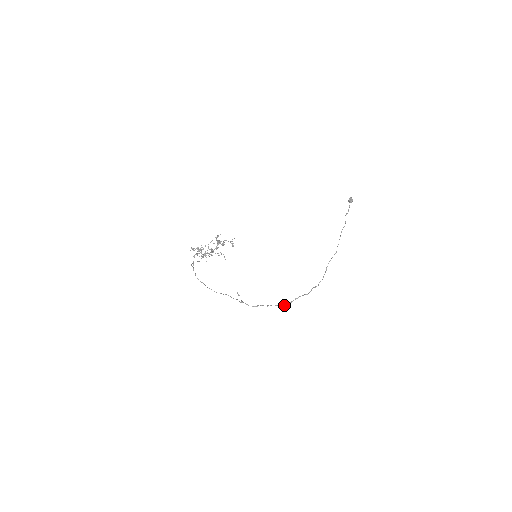
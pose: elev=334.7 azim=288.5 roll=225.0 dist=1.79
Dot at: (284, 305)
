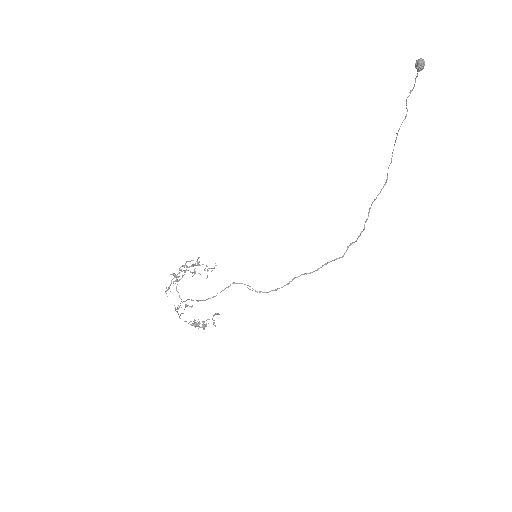
Dot at: (311, 272)
